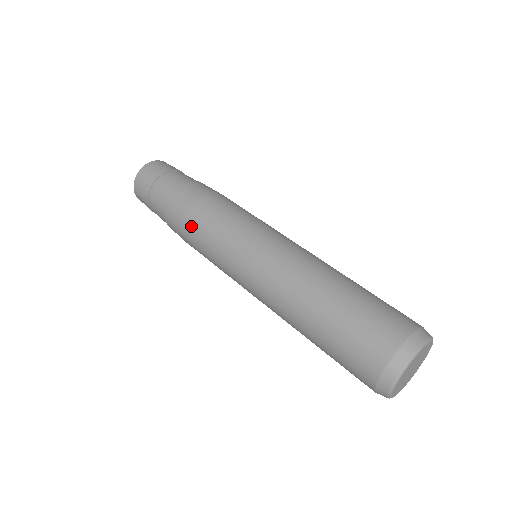
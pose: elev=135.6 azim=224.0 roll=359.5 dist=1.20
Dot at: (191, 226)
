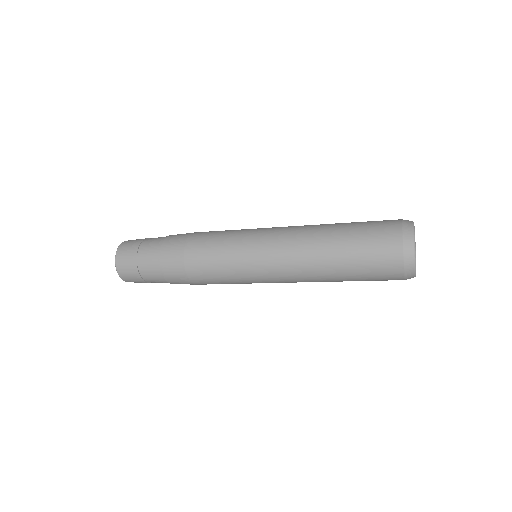
Dot at: (194, 258)
